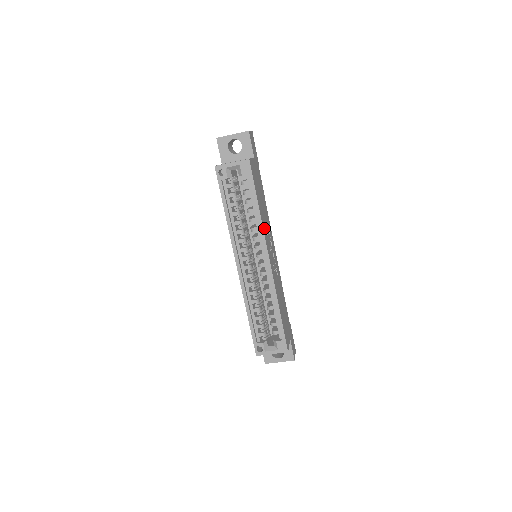
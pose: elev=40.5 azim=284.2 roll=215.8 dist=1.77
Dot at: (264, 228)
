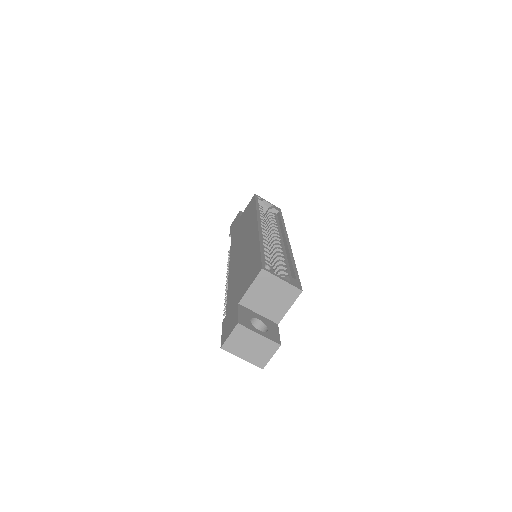
Dot at: occluded
